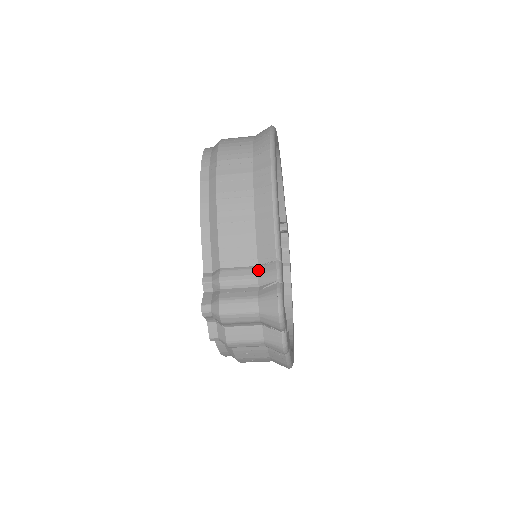
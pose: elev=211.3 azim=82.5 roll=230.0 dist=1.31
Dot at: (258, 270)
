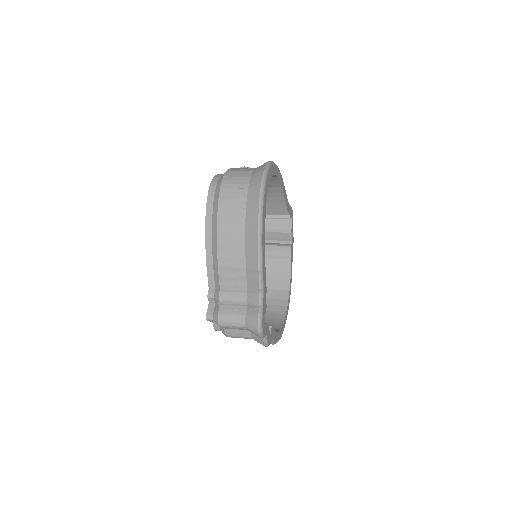
Dot at: (247, 295)
